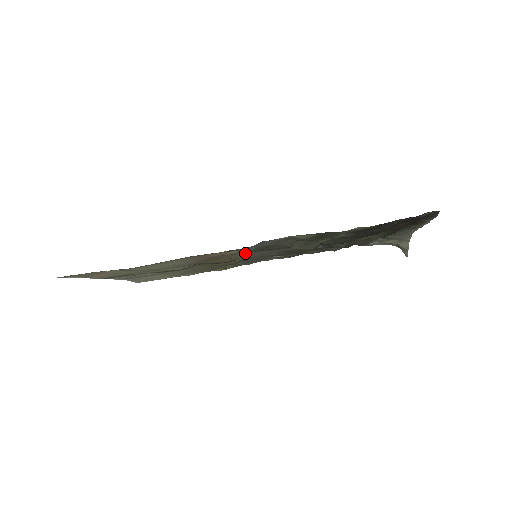
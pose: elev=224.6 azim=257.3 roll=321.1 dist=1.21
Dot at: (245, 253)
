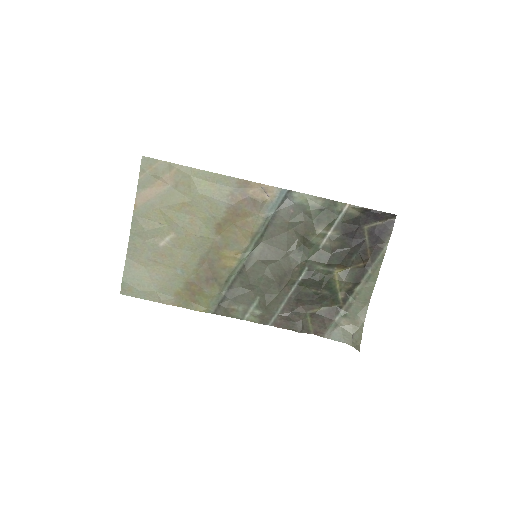
Dot at: (262, 222)
